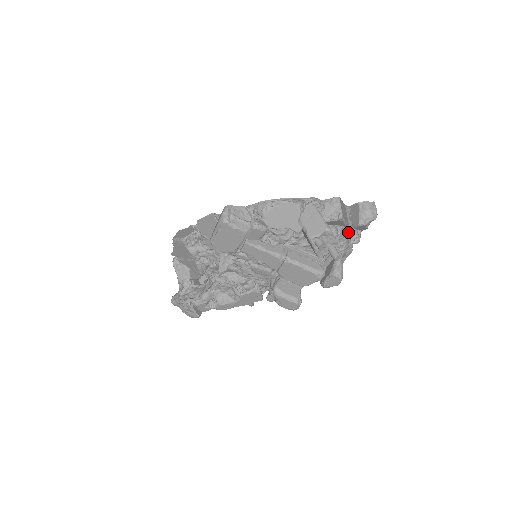
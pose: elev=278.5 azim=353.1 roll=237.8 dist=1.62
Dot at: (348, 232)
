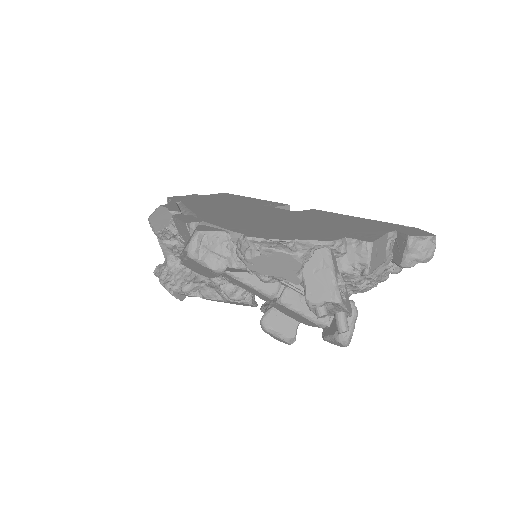
Dot at: (382, 268)
